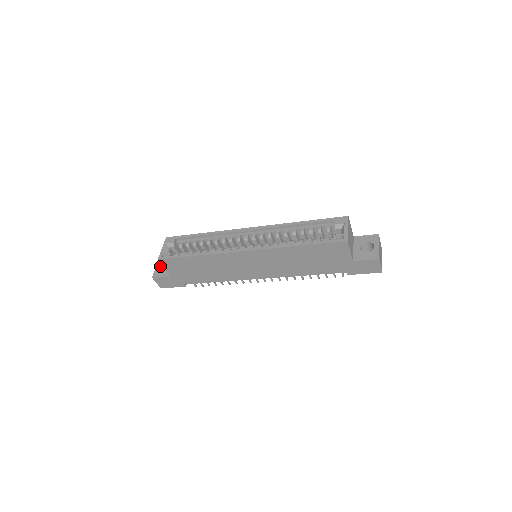
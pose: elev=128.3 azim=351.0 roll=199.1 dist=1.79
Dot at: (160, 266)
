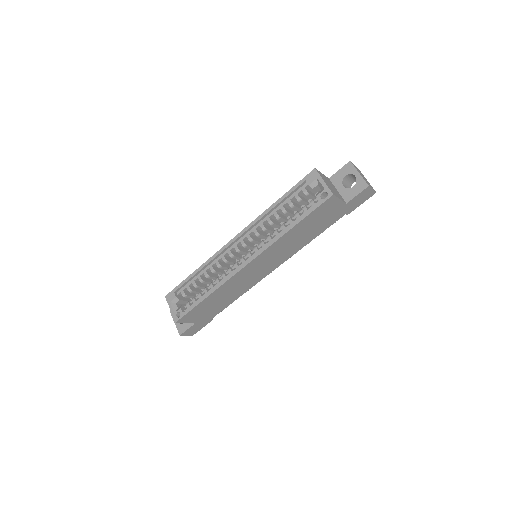
Dot at: occluded
